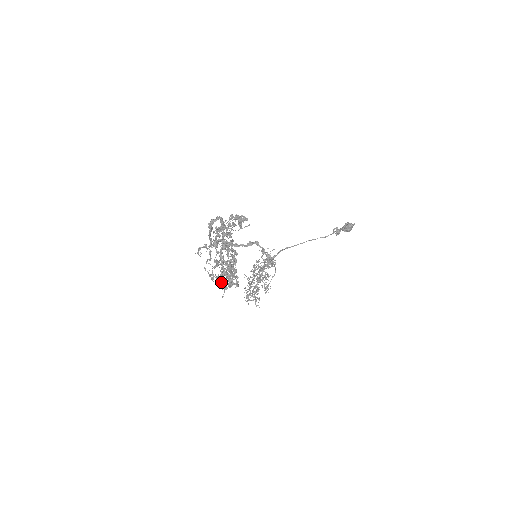
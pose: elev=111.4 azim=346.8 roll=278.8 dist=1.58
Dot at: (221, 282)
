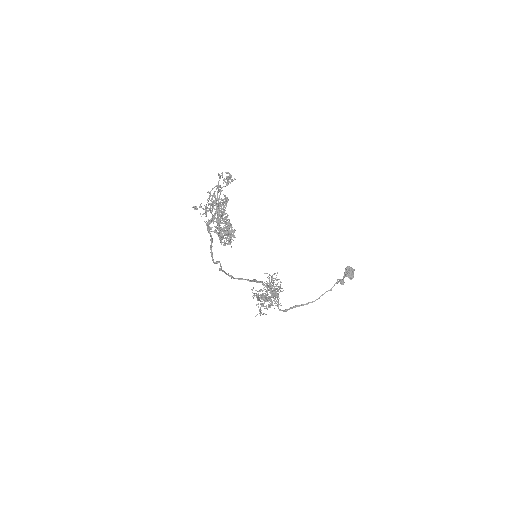
Dot at: (219, 234)
